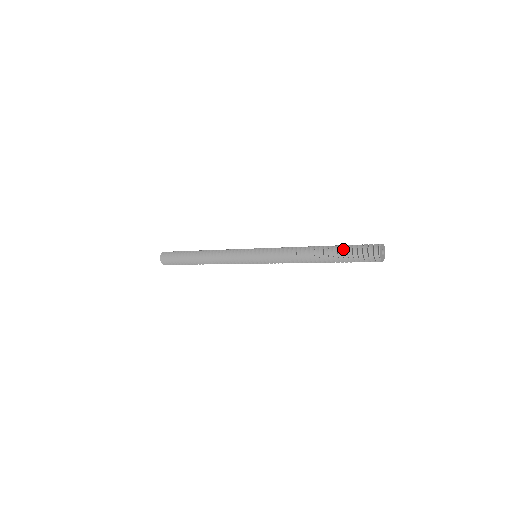
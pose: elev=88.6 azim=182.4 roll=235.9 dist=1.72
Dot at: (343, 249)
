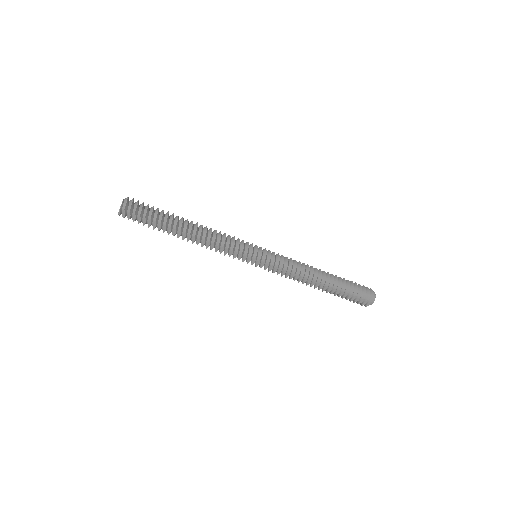
Dot at: (349, 281)
